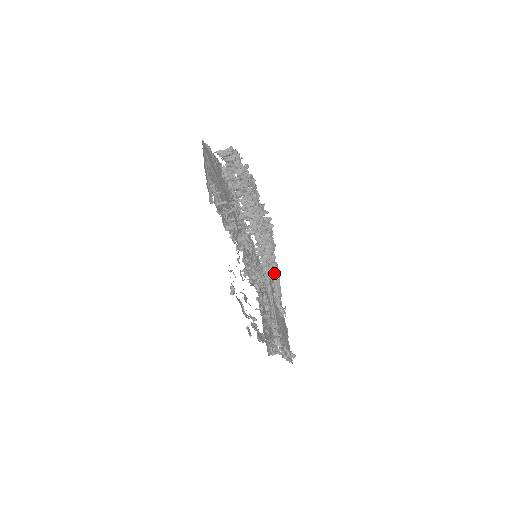
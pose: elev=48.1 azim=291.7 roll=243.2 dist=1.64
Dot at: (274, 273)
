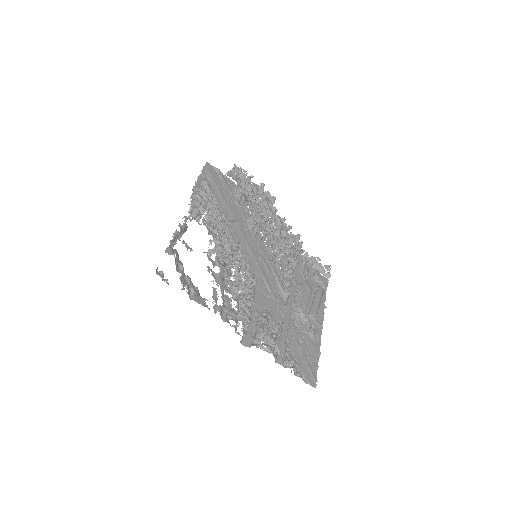
Dot at: (314, 296)
